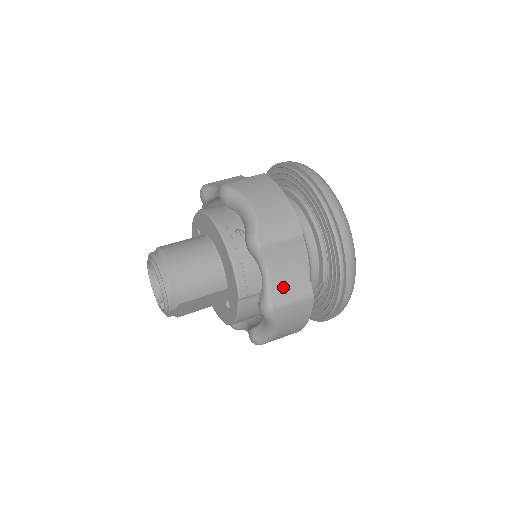
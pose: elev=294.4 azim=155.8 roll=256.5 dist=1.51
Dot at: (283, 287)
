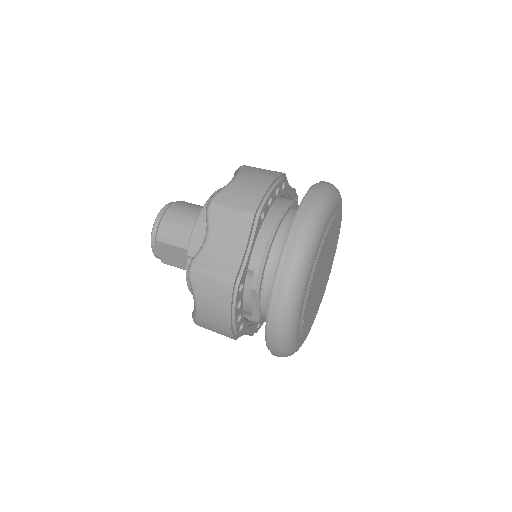
Dot at: (213, 257)
